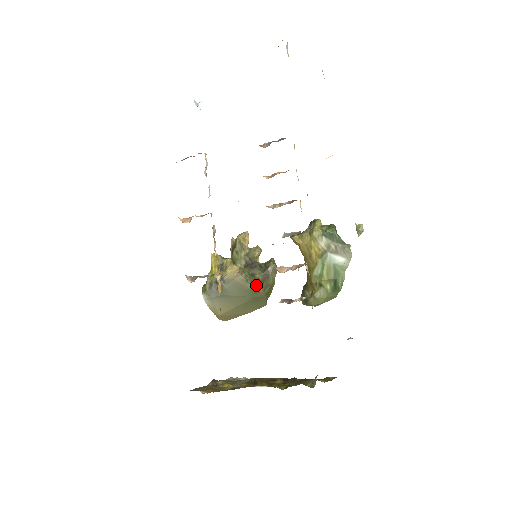
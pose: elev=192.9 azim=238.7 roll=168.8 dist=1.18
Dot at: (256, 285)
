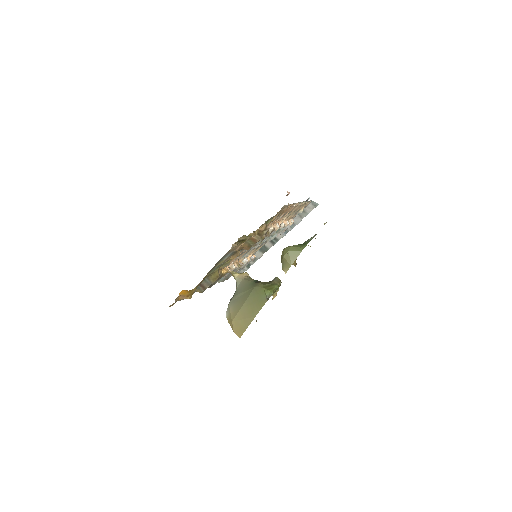
Dot at: (257, 281)
